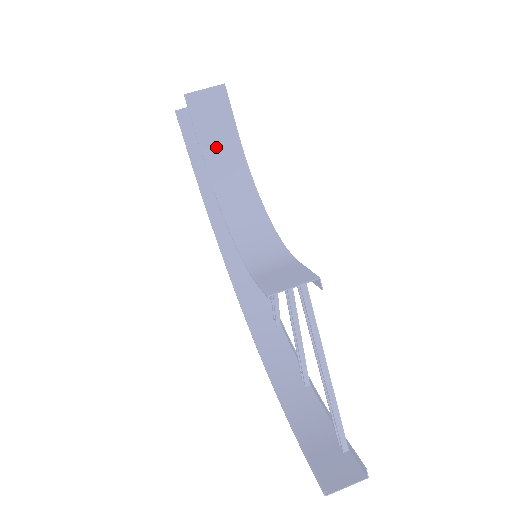
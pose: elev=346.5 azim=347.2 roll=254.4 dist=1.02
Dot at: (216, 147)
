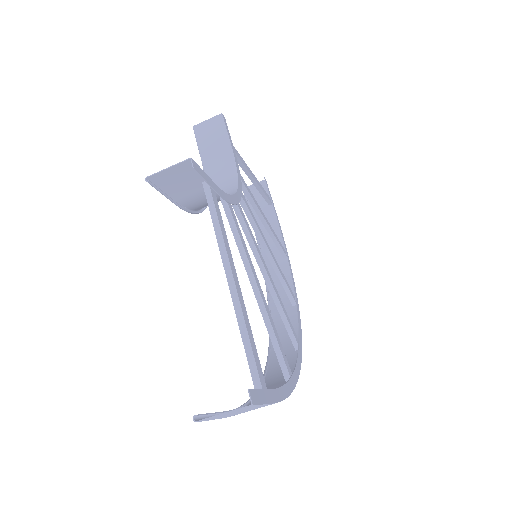
Dot at: (213, 158)
